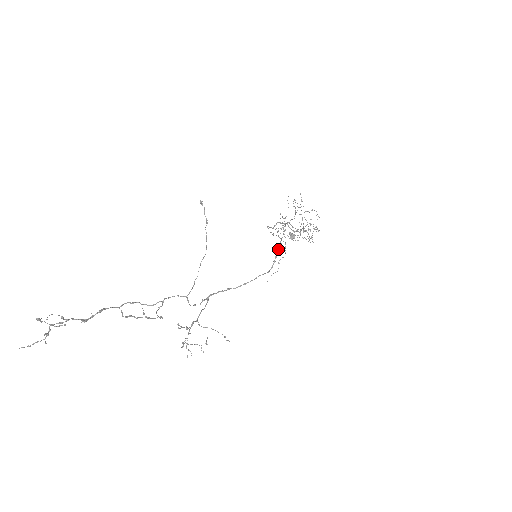
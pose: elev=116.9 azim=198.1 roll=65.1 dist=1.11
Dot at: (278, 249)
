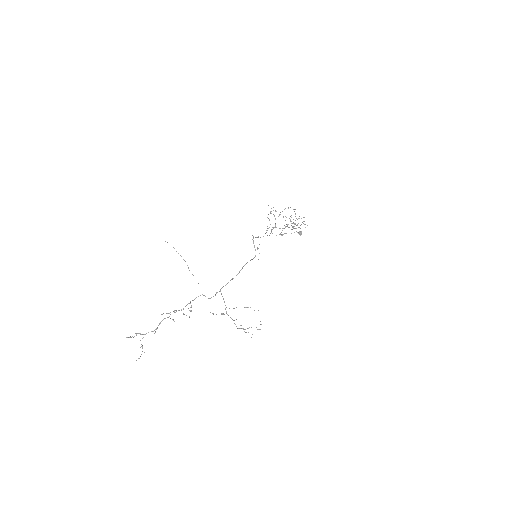
Dot at: (253, 242)
